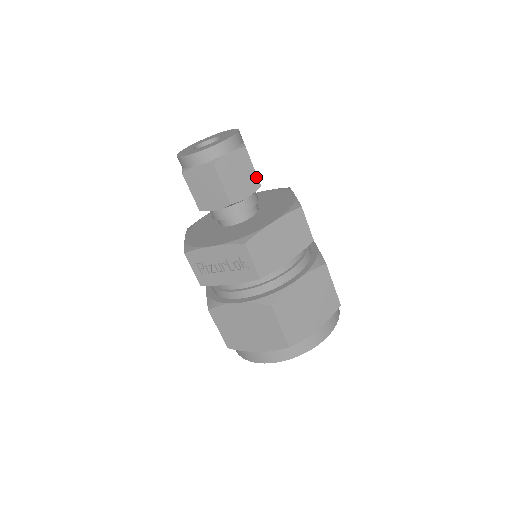
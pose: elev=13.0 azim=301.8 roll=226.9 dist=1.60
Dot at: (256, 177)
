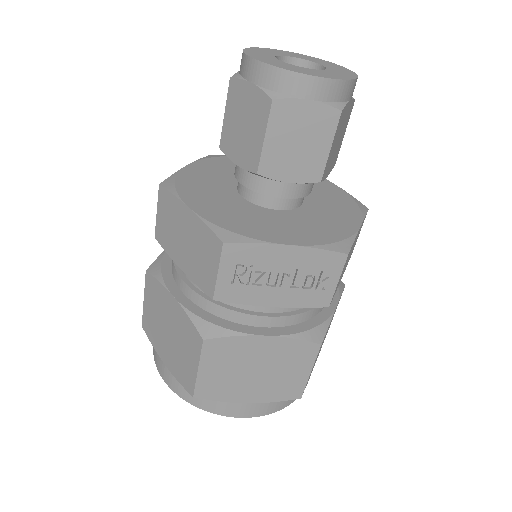
Dot at: (339, 149)
